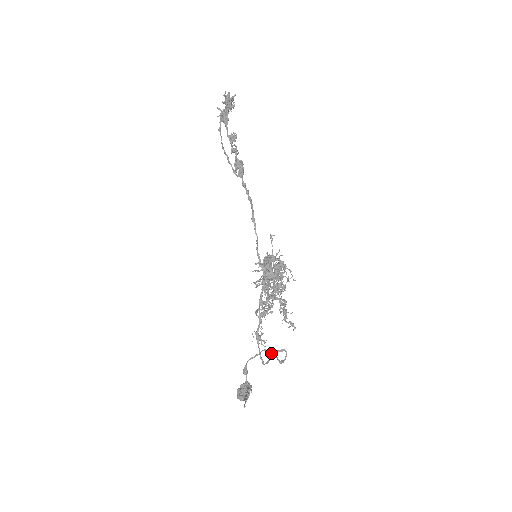
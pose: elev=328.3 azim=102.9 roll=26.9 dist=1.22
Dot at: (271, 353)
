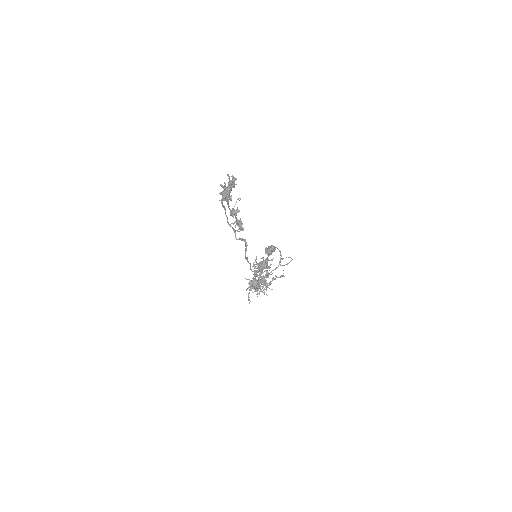
Dot at: (280, 259)
